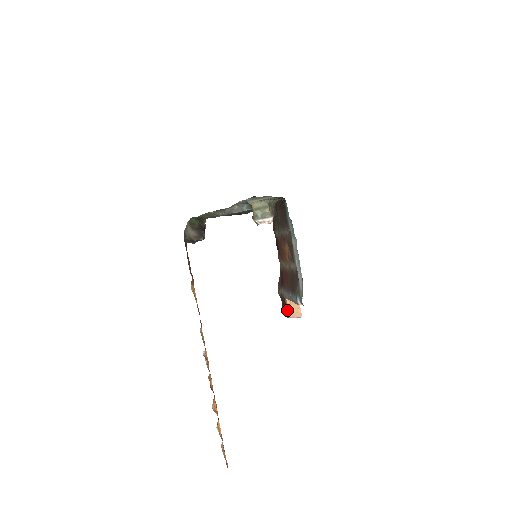
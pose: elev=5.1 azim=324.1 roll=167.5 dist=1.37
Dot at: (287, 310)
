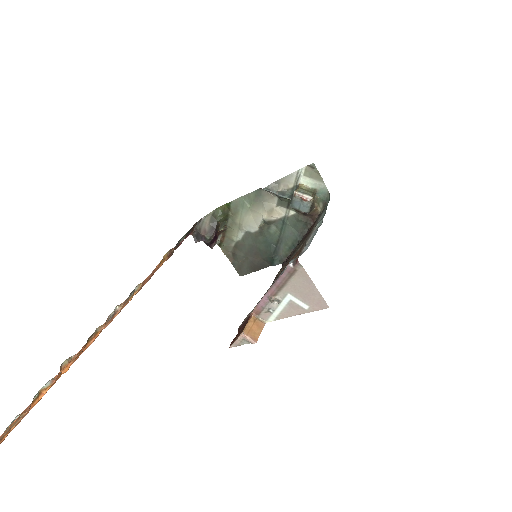
Dot at: (245, 326)
